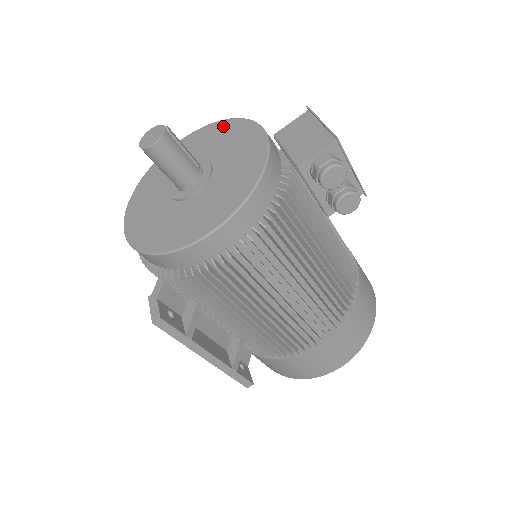
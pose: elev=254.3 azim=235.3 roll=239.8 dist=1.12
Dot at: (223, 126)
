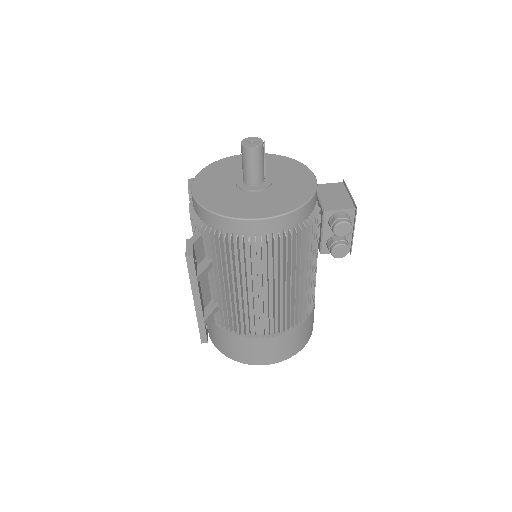
Dot at: (287, 161)
